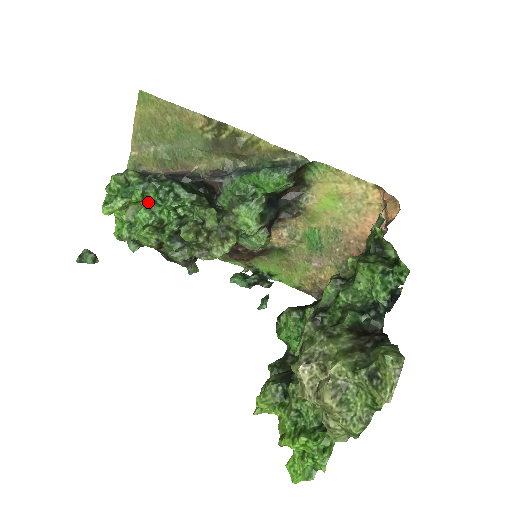
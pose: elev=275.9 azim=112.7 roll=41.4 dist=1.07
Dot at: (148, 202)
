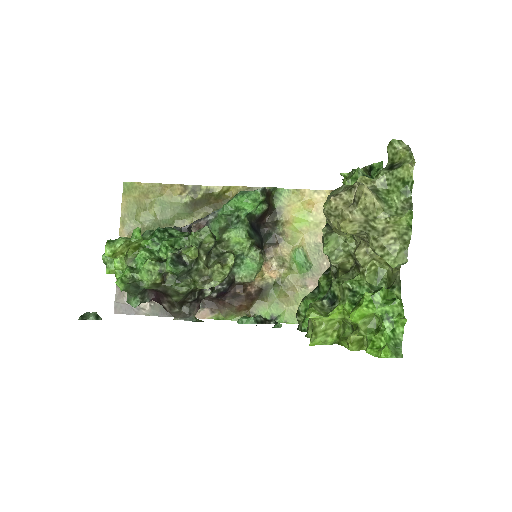
Dot at: (146, 244)
